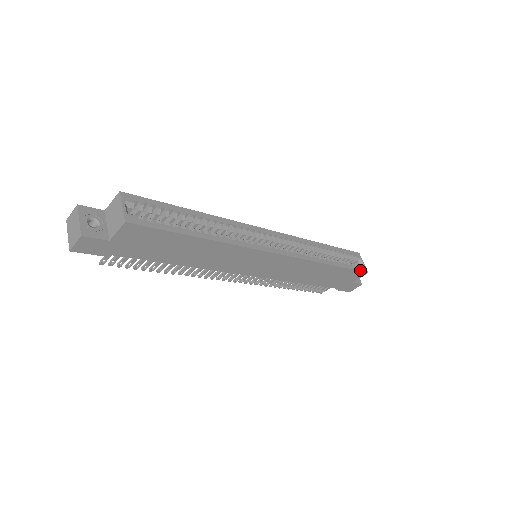
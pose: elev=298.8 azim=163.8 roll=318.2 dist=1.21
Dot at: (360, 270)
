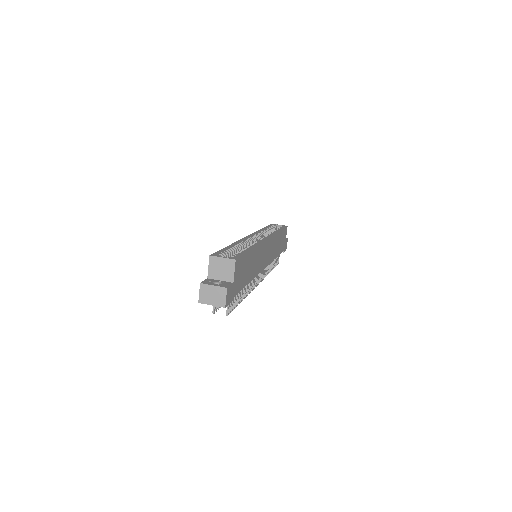
Dot at: (285, 227)
